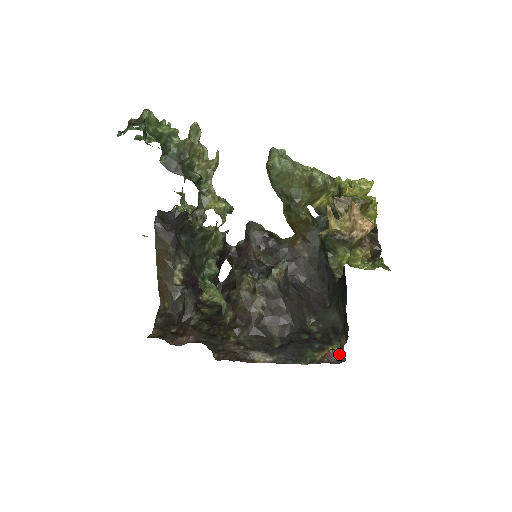
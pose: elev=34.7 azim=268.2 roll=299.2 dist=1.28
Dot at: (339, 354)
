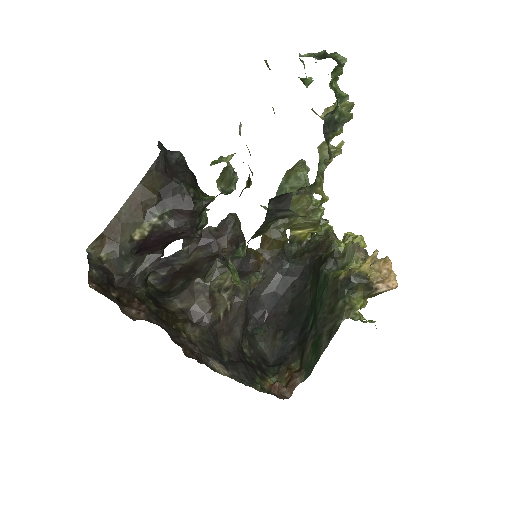
Dot at: (285, 389)
